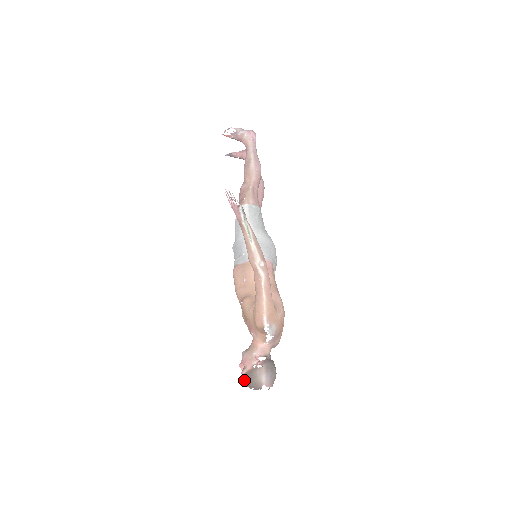
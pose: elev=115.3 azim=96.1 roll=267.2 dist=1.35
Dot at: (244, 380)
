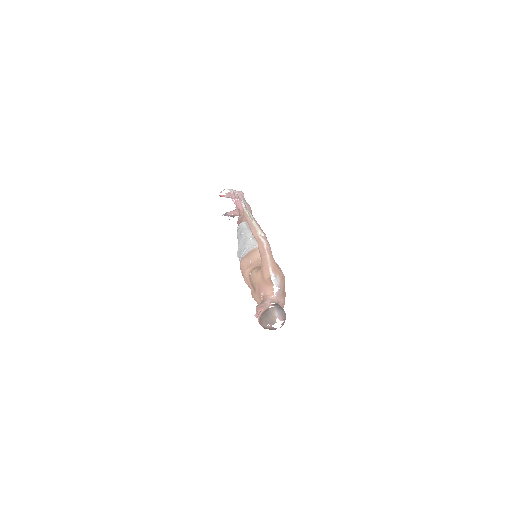
Dot at: (261, 320)
